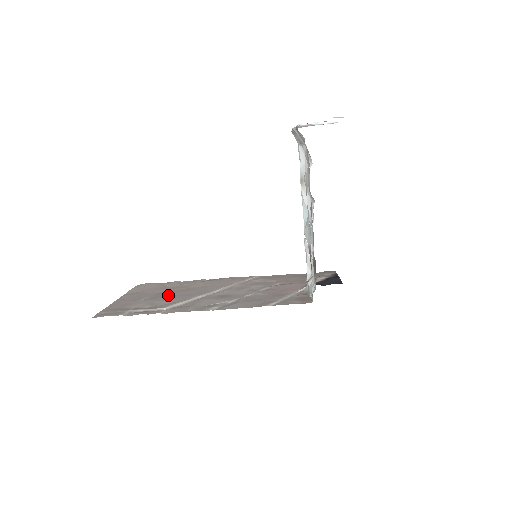
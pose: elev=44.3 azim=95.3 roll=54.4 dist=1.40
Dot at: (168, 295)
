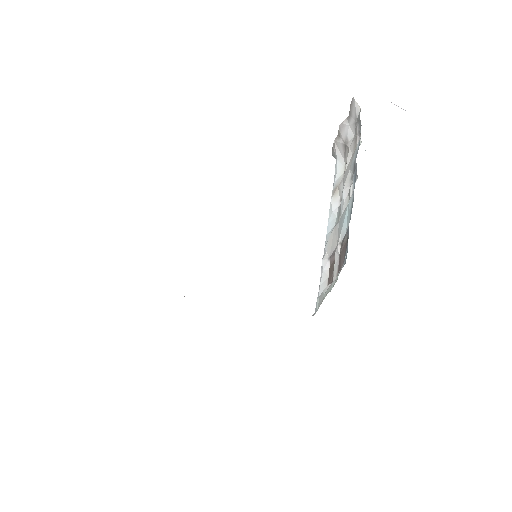
Dot at: occluded
